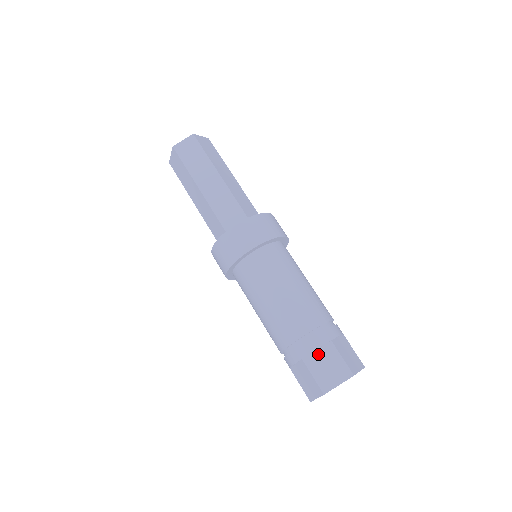
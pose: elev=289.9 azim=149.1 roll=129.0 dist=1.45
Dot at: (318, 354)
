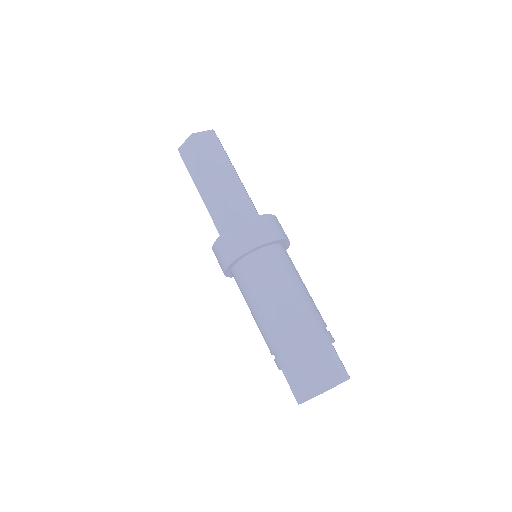
Dot at: (293, 367)
